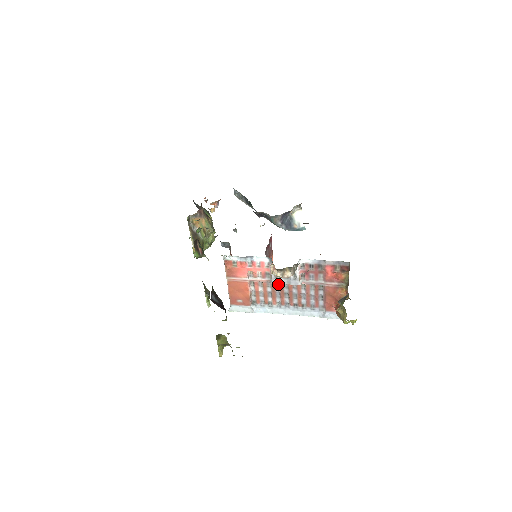
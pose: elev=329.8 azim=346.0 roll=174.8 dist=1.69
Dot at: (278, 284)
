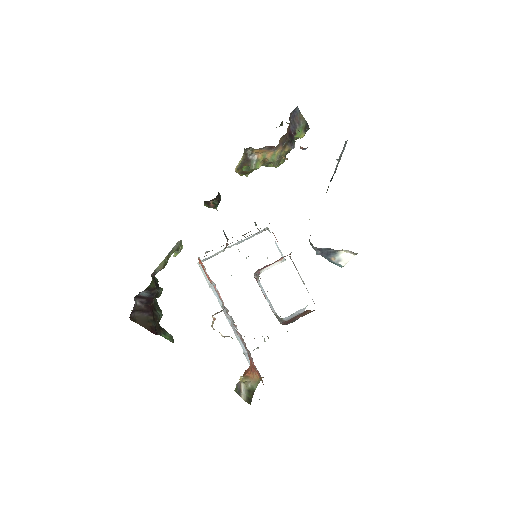
Dot at: (228, 310)
